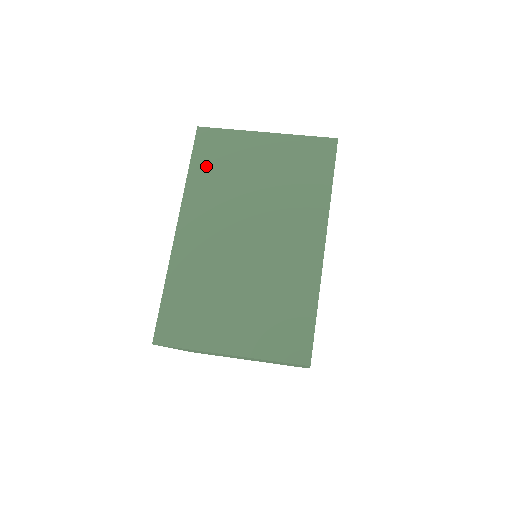
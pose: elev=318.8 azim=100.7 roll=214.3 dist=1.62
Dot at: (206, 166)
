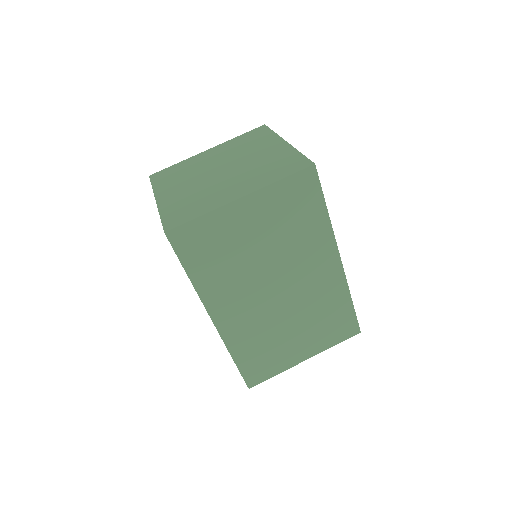
Dot at: (202, 262)
